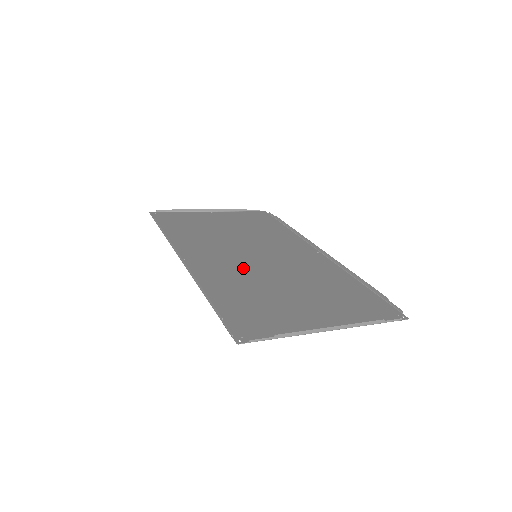
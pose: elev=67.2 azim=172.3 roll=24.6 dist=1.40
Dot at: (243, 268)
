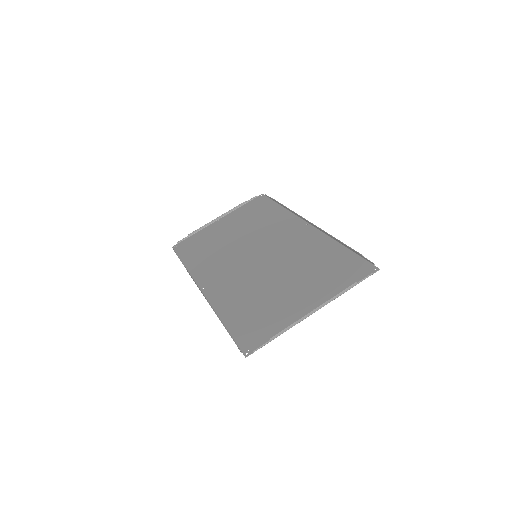
Dot at: (246, 276)
